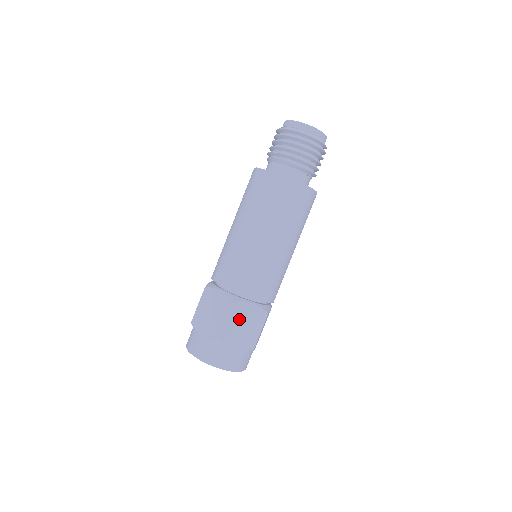
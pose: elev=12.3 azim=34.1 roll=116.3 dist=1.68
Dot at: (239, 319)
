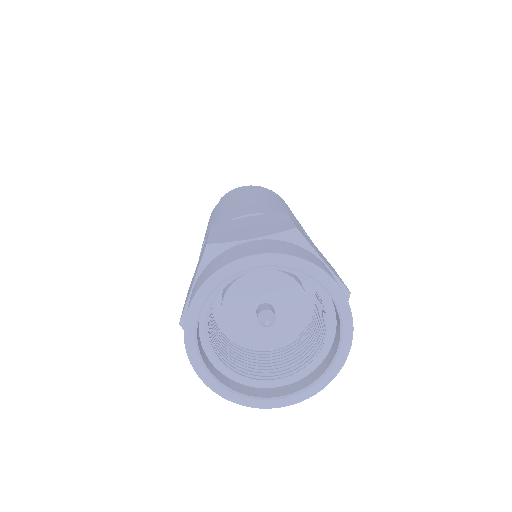
Dot at: (234, 227)
